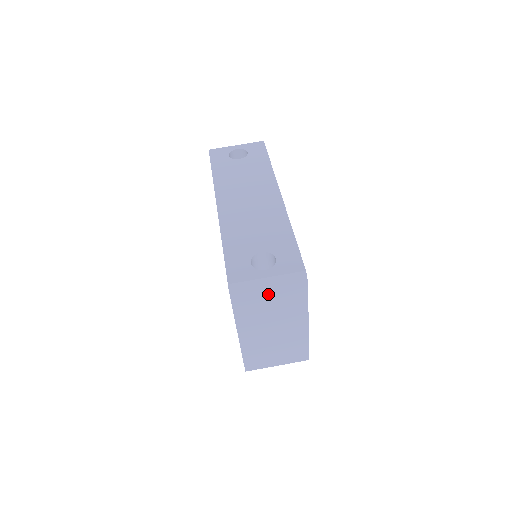
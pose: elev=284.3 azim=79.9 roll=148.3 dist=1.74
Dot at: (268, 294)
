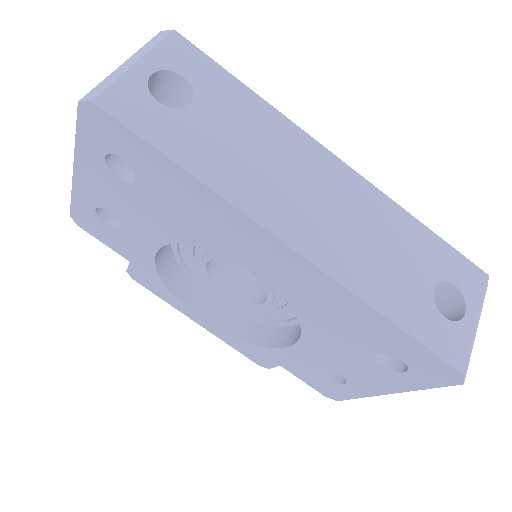
Dot at: occluded
